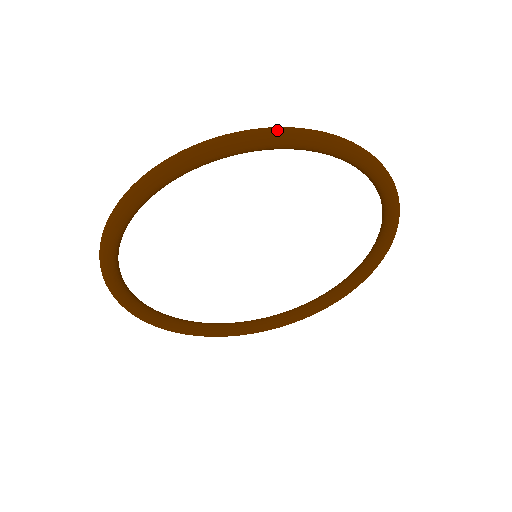
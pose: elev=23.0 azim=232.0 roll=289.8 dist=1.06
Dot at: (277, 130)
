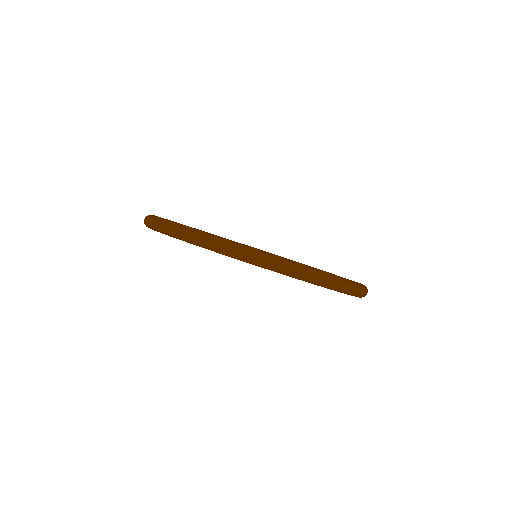
Dot at: (306, 275)
